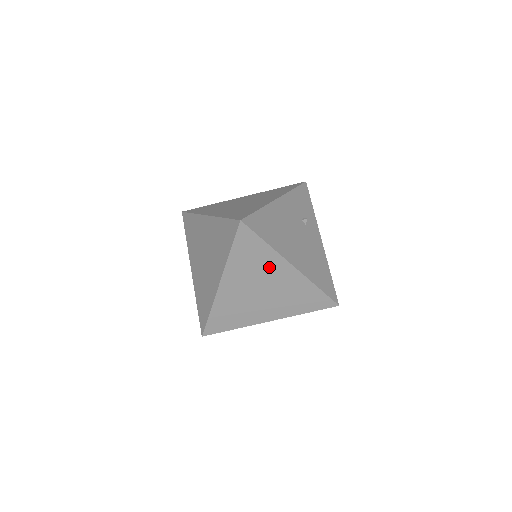
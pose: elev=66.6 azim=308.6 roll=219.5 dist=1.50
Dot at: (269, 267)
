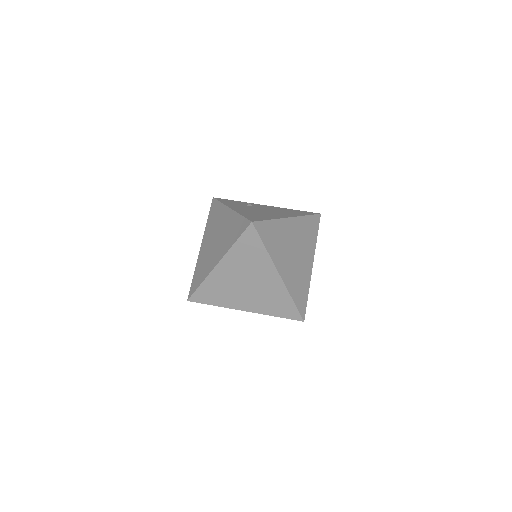
Dot at: (284, 233)
